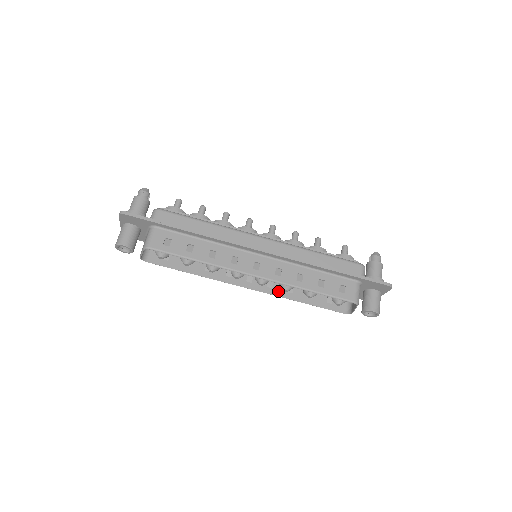
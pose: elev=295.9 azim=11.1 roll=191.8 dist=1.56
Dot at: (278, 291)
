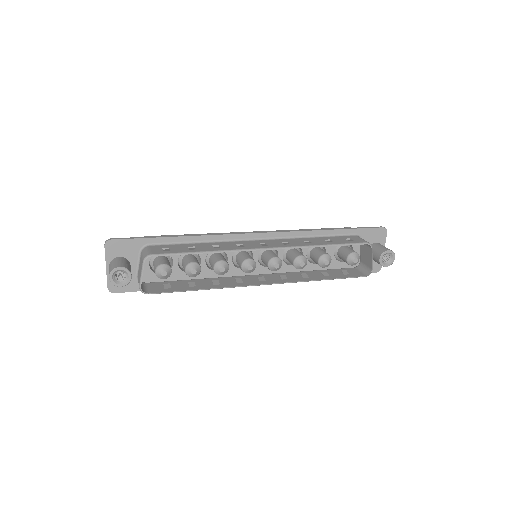
Dot at: (295, 279)
